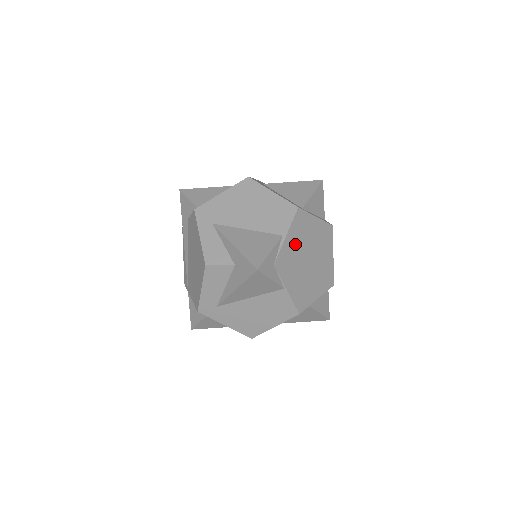
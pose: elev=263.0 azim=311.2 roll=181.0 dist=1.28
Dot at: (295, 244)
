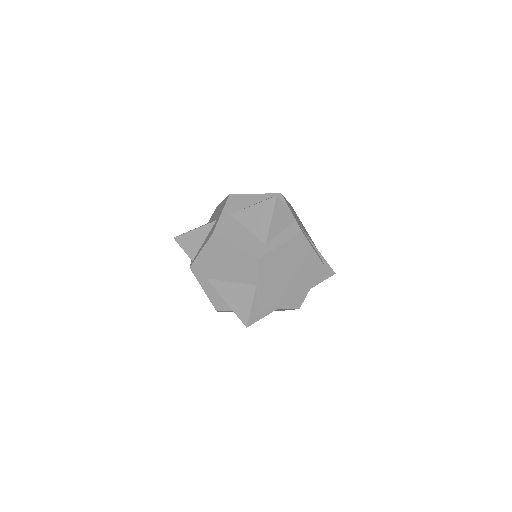
Dot at: (270, 280)
